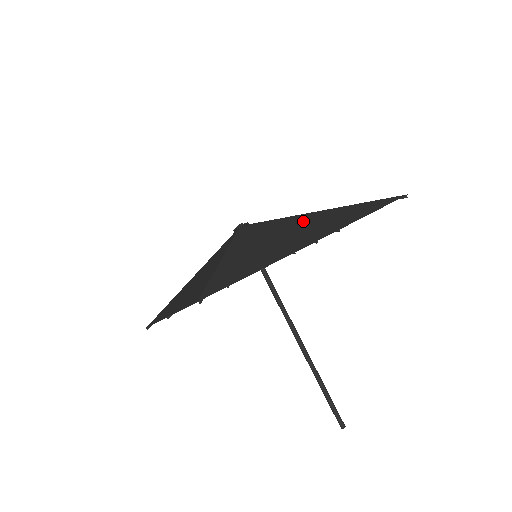
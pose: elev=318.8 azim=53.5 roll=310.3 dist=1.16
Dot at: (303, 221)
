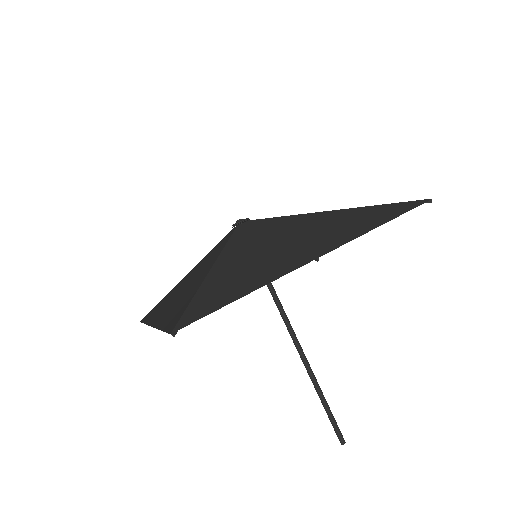
Dot at: (308, 224)
